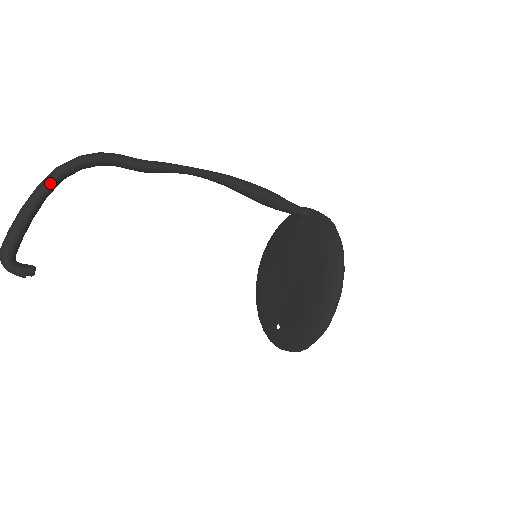
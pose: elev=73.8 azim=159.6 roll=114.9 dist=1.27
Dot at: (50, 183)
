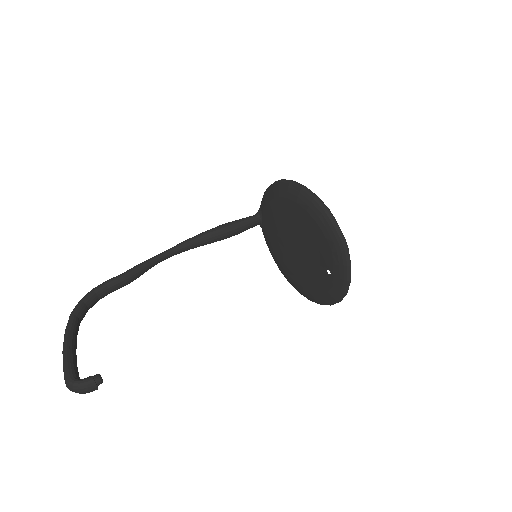
Dot at: (70, 323)
